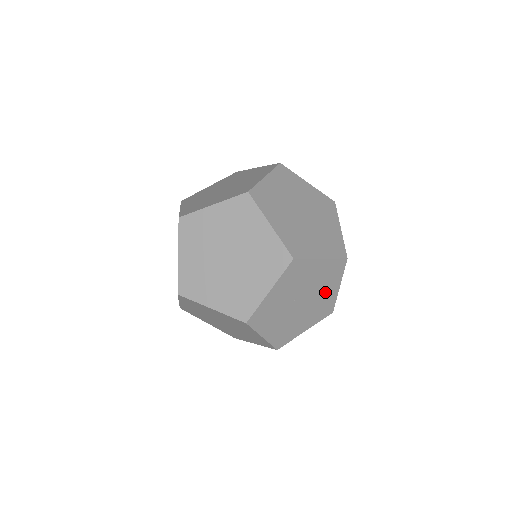
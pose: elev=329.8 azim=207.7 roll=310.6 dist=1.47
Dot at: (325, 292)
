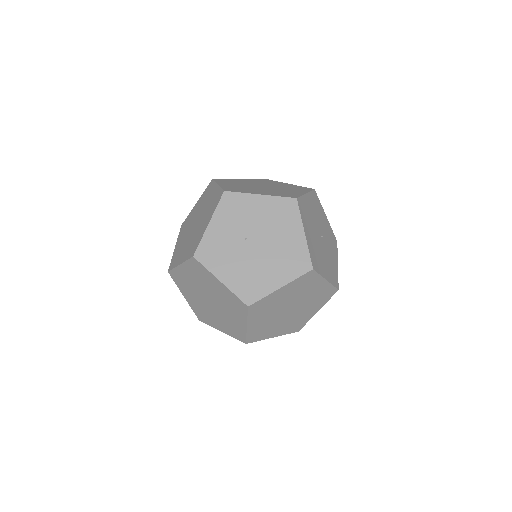
Dot at: (285, 237)
